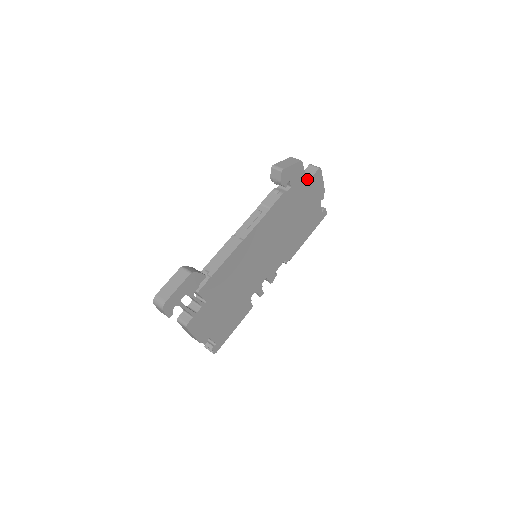
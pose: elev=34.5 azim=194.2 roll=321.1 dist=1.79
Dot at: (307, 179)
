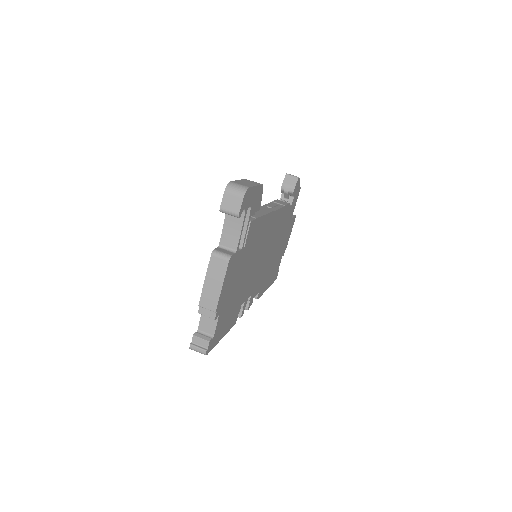
Dot at: occluded
